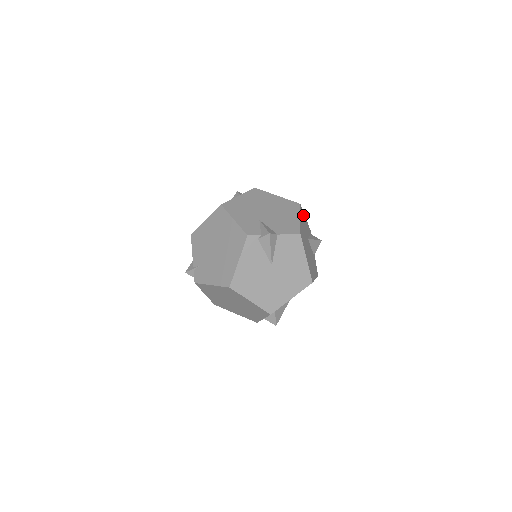
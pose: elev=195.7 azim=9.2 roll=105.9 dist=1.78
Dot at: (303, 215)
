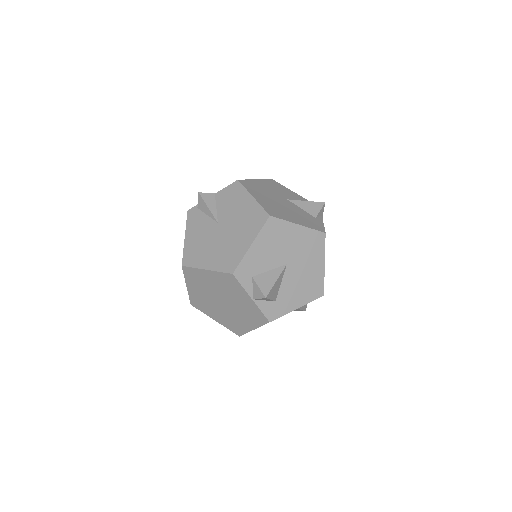
Dot at: (280, 187)
